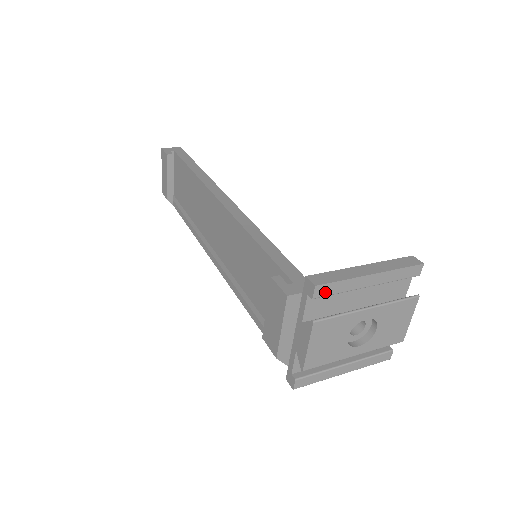
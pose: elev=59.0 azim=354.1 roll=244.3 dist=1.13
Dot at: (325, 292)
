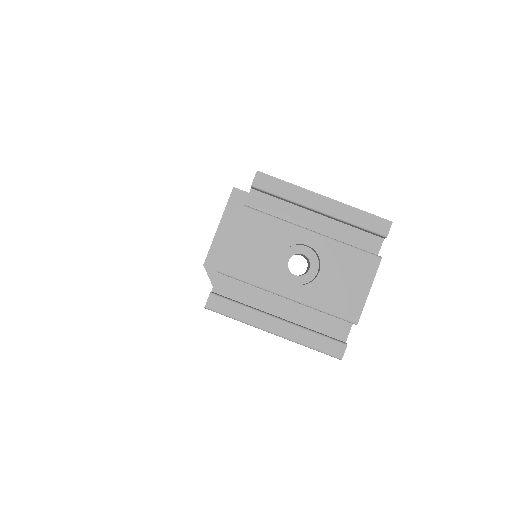
Dot at: (267, 186)
